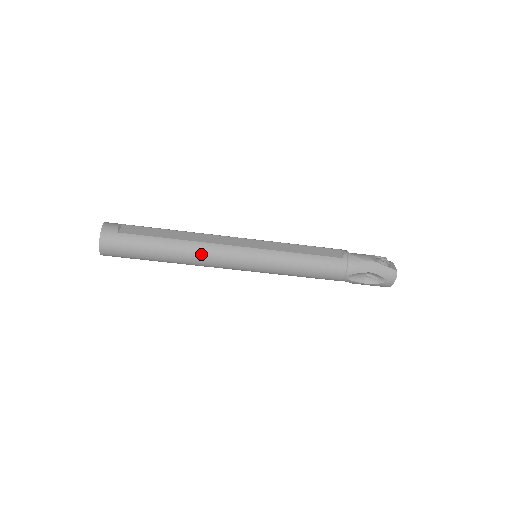
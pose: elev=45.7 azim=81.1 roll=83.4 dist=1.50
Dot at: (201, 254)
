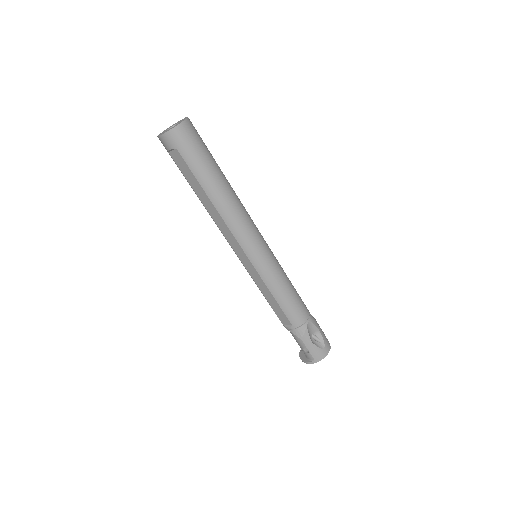
Dot at: (242, 207)
